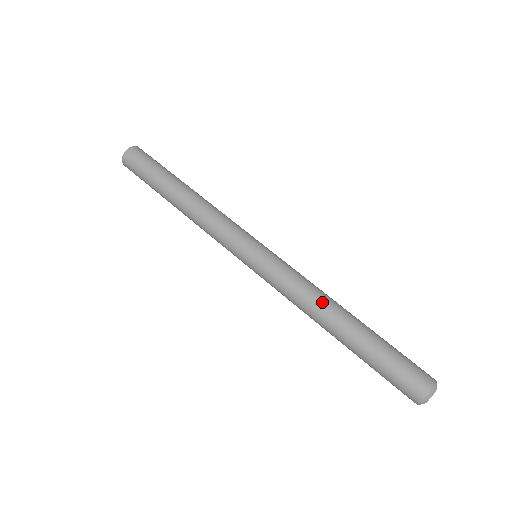
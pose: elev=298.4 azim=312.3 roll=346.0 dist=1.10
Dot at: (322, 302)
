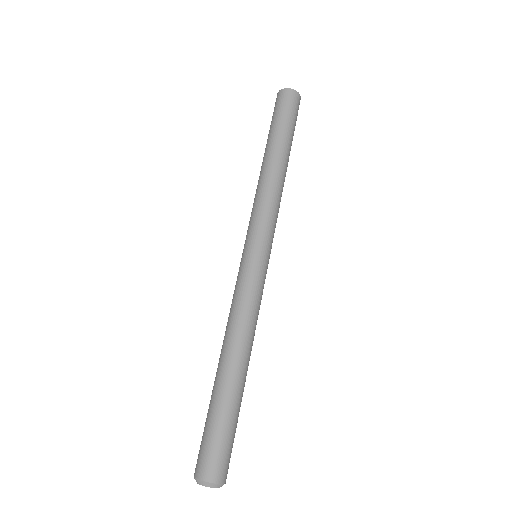
Dot at: (247, 339)
